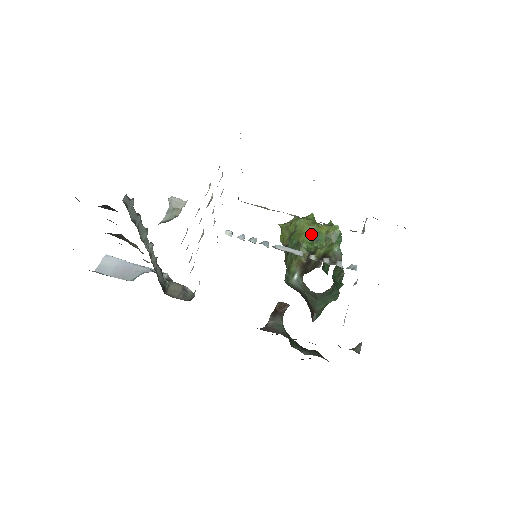
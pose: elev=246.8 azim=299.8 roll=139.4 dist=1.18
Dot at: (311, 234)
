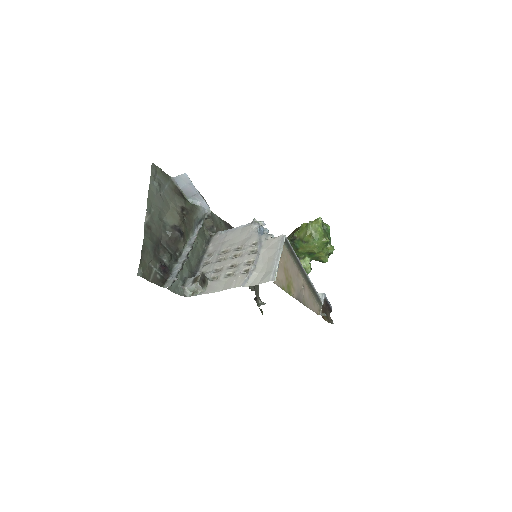
Dot at: (310, 252)
